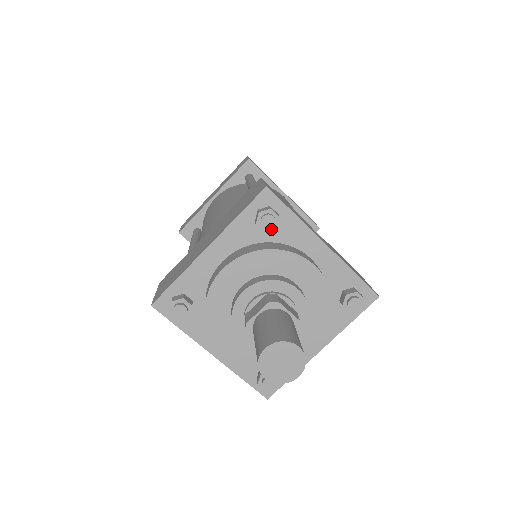
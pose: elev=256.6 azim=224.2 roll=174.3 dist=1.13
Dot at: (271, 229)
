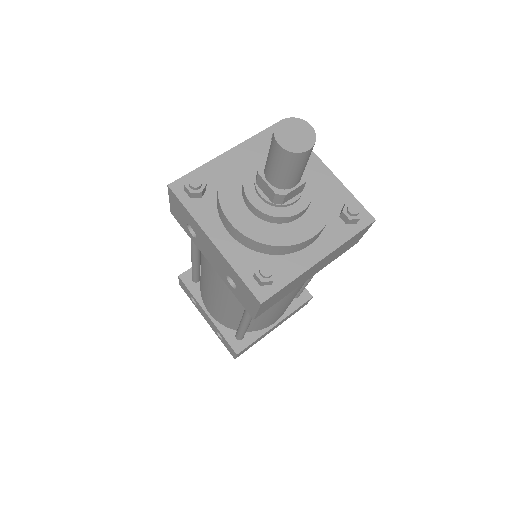
Dot at: occluded
